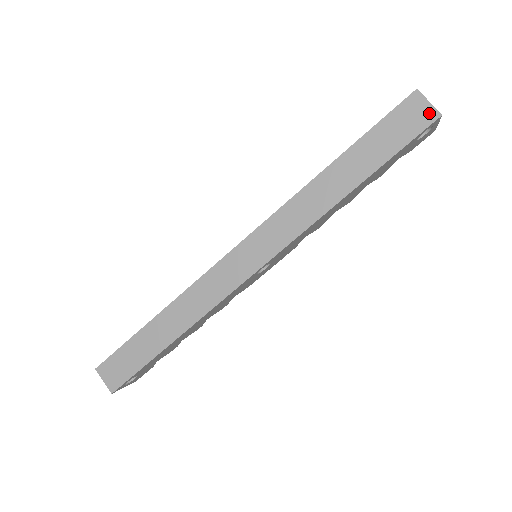
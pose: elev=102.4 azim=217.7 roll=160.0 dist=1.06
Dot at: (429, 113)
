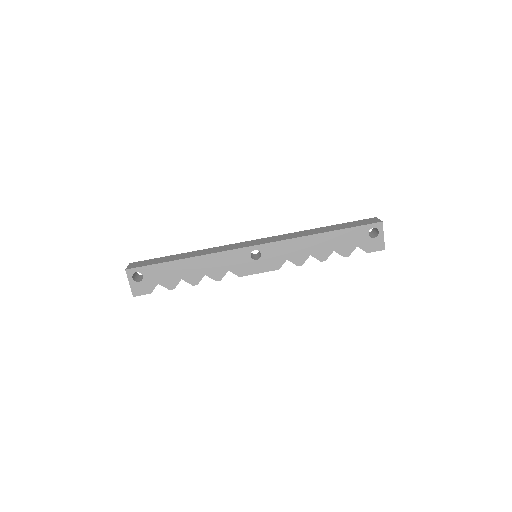
Dot at: (377, 221)
